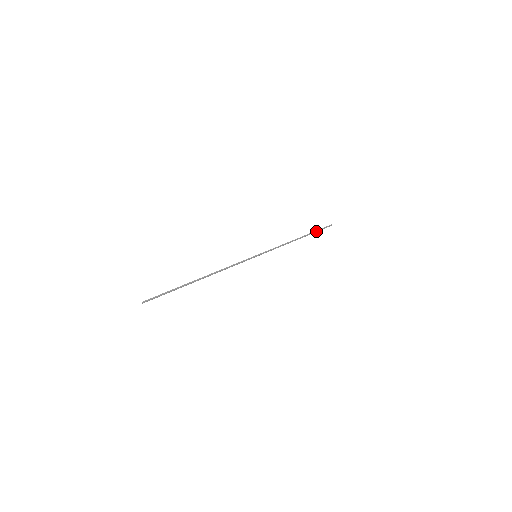
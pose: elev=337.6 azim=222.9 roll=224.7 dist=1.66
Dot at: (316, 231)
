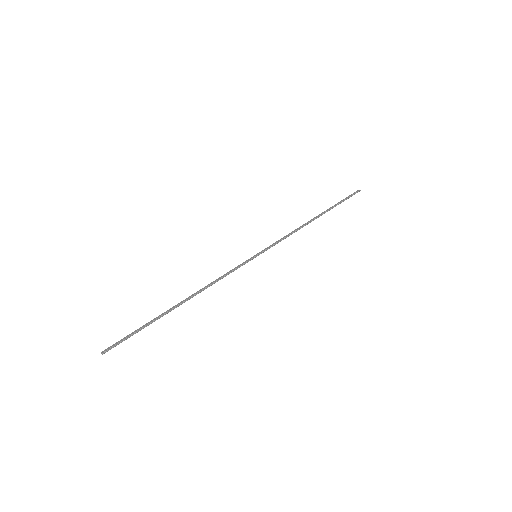
Dot at: occluded
